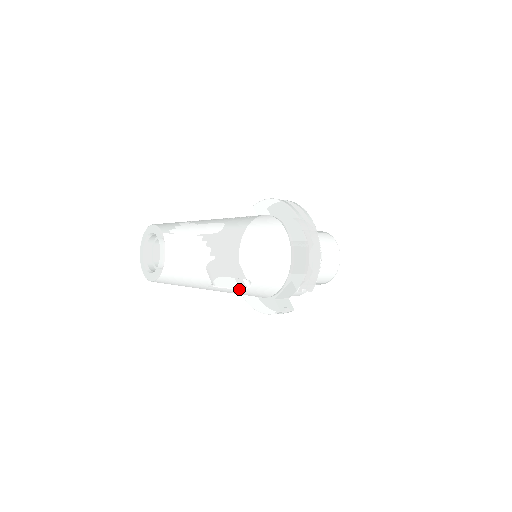
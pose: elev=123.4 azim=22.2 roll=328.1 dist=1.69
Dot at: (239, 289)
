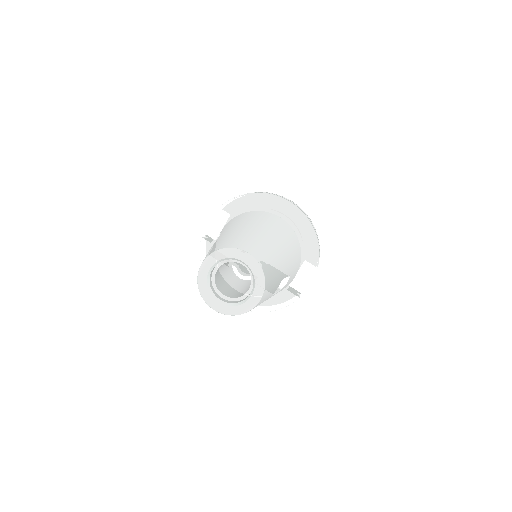
Dot at: (279, 290)
